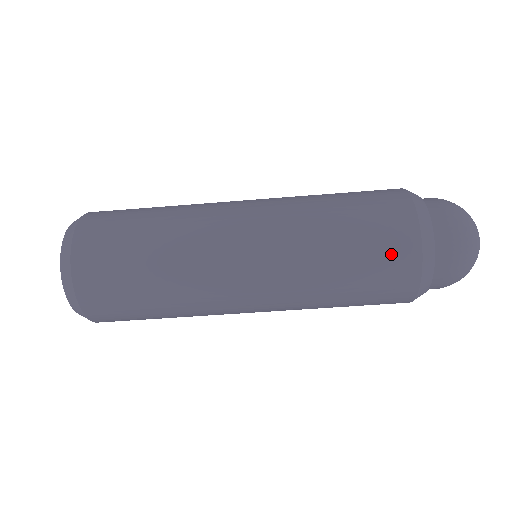
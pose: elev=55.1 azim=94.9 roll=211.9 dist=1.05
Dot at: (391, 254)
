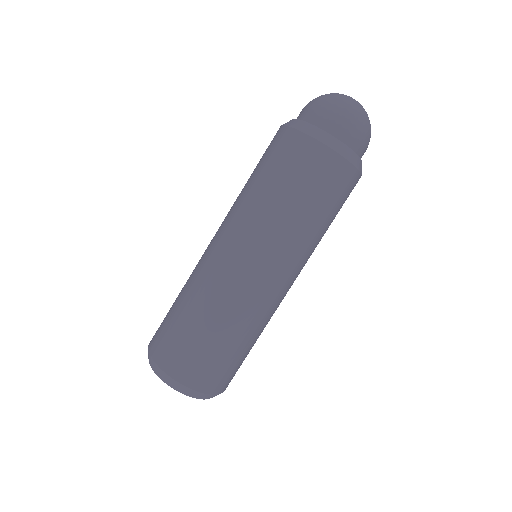
Dot at: (270, 146)
